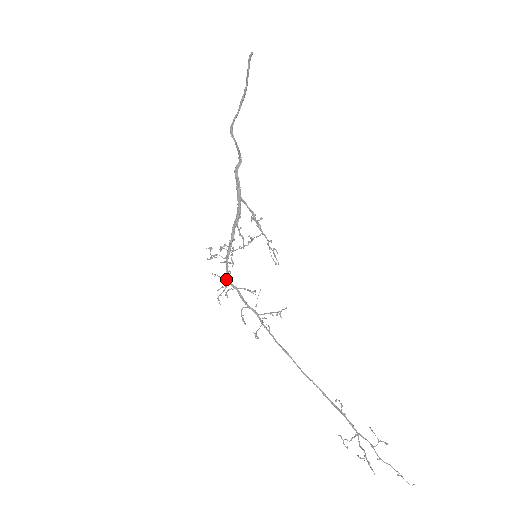
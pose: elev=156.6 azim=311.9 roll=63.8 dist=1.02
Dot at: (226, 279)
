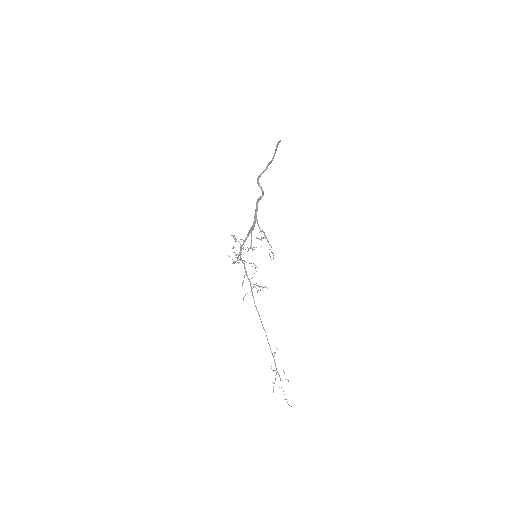
Dot at: (236, 261)
